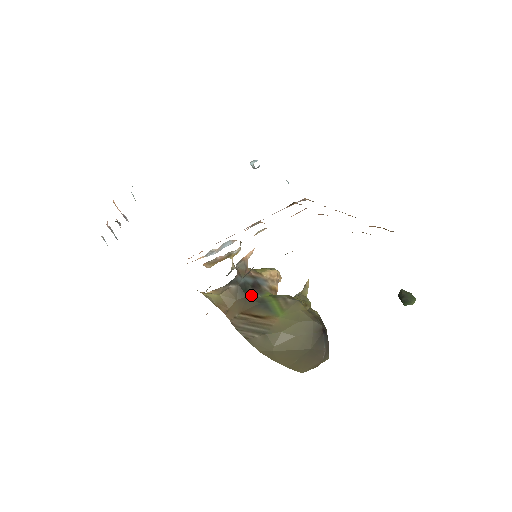
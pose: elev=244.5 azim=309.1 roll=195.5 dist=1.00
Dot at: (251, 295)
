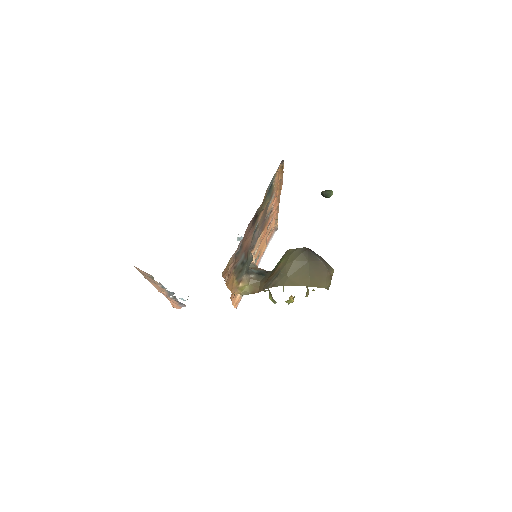
Dot at: (267, 274)
